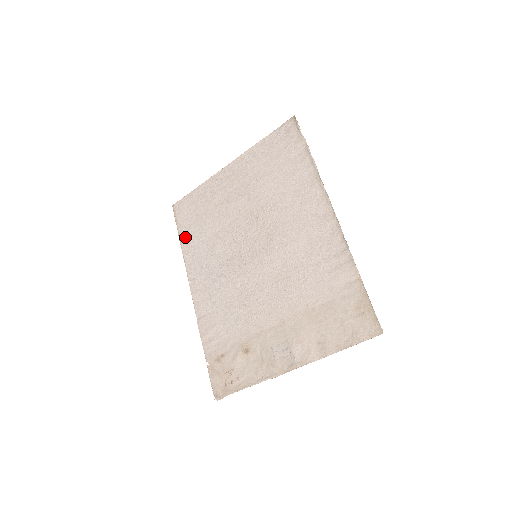
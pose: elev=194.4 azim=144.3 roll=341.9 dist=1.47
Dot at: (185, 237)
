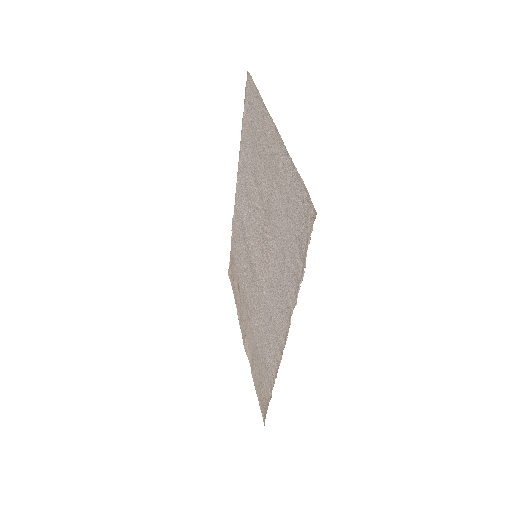
Dot at: (243, 132)
